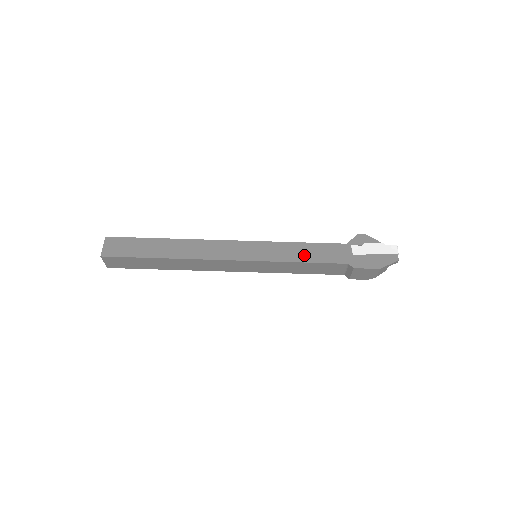
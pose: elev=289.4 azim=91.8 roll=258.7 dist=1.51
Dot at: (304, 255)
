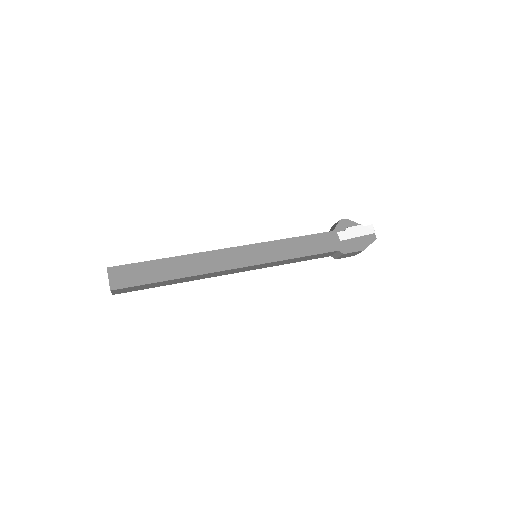
Dot at: (301, 250)
